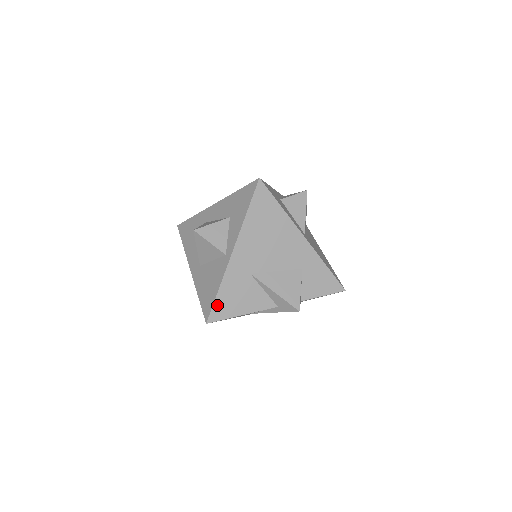
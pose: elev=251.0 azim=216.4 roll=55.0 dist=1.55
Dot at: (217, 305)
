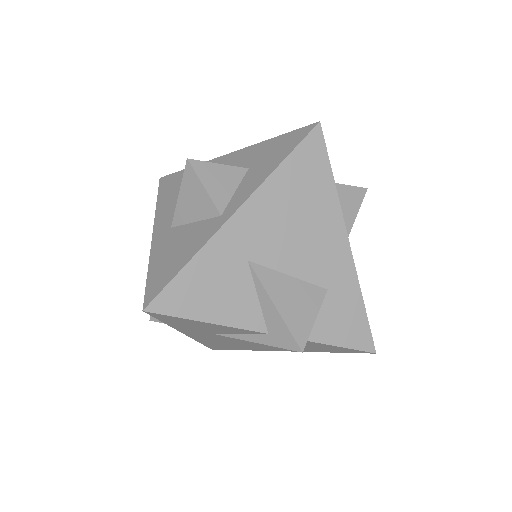
Dot at: (174, 287)
